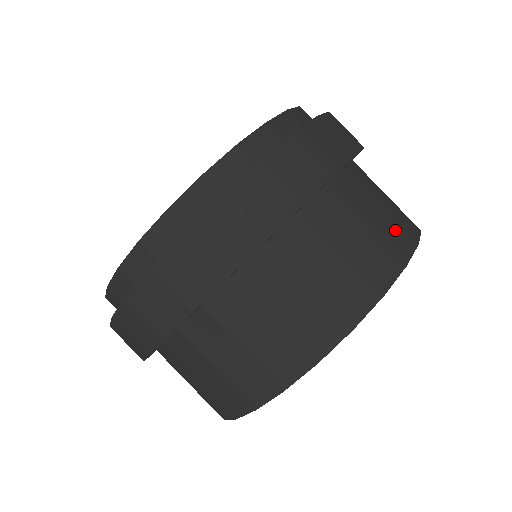
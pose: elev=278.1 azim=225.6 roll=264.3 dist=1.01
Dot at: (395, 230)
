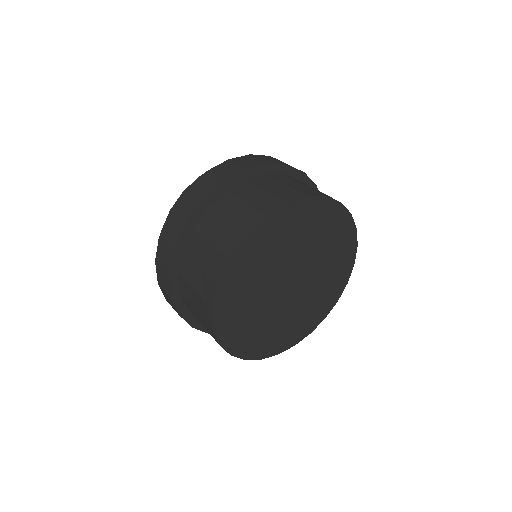
Dot at: occluded
